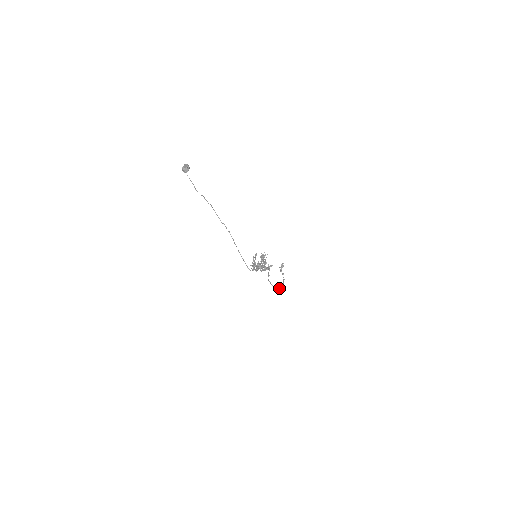
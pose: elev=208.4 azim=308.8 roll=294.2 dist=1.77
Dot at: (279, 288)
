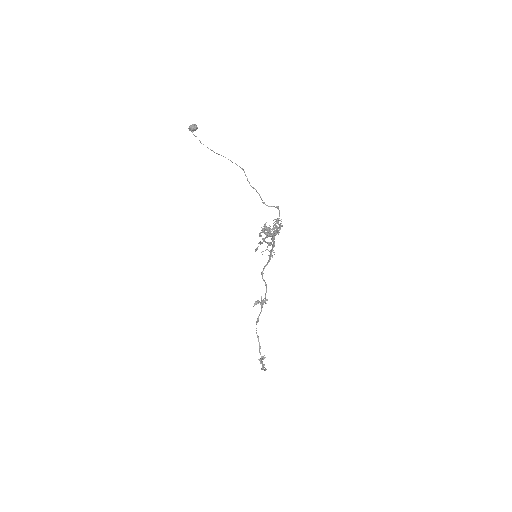
Dot at: (262, 368)
